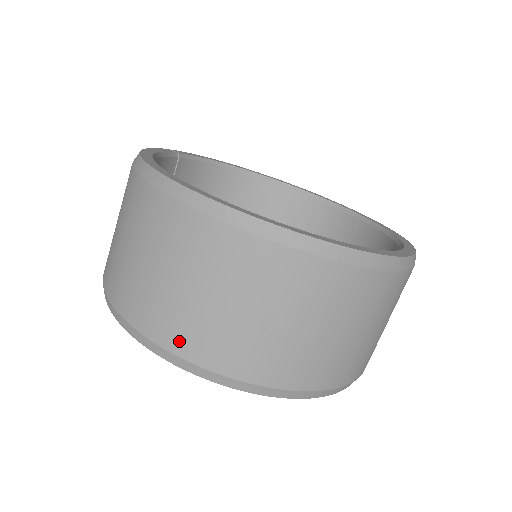
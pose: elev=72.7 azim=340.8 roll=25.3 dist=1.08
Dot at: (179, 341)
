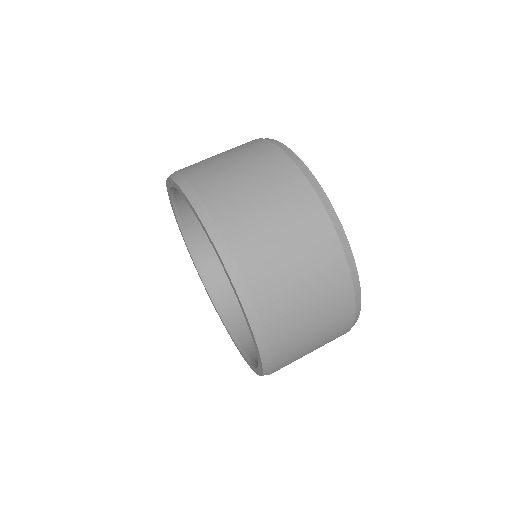
Dot at: (207, 188)
